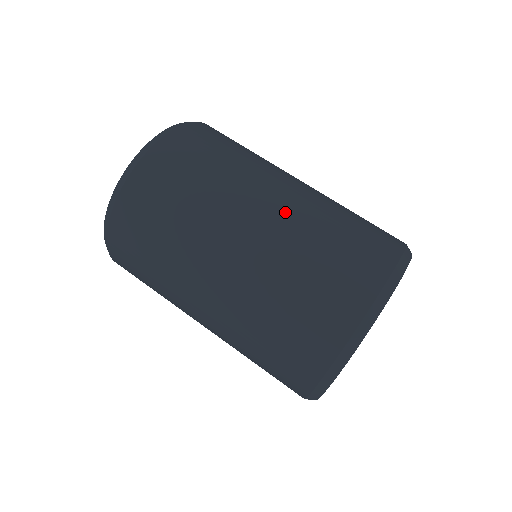
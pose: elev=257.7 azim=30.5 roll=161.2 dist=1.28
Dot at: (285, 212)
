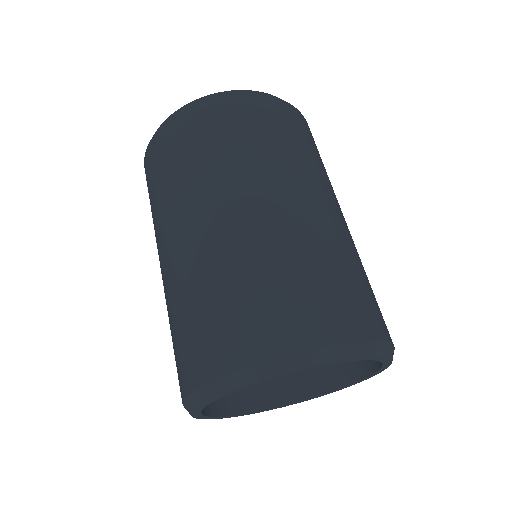
Dot at: (321, 219)
